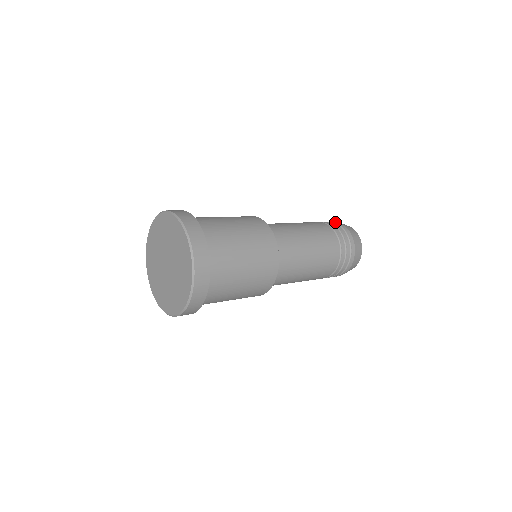
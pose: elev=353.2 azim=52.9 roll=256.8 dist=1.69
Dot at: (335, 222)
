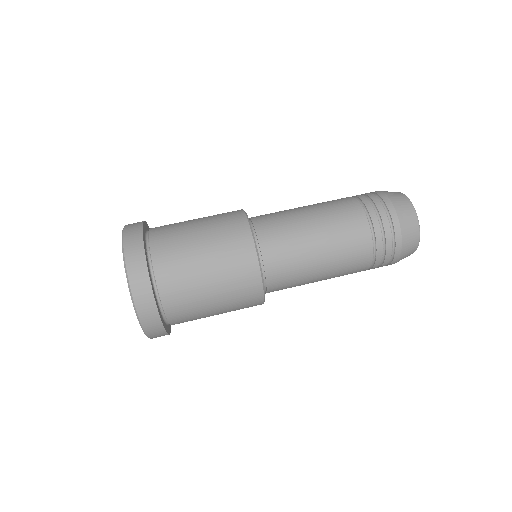
Dot at: (395, 246)
